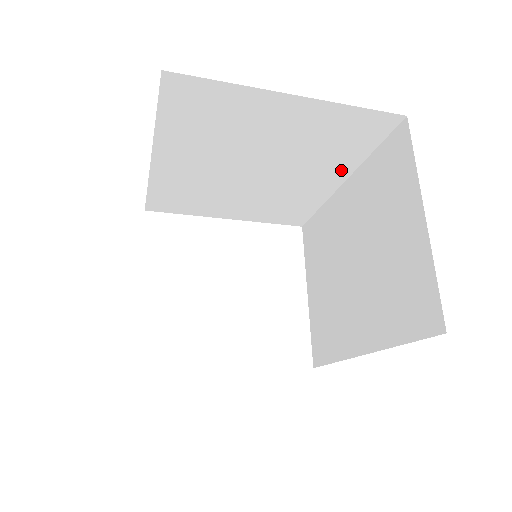
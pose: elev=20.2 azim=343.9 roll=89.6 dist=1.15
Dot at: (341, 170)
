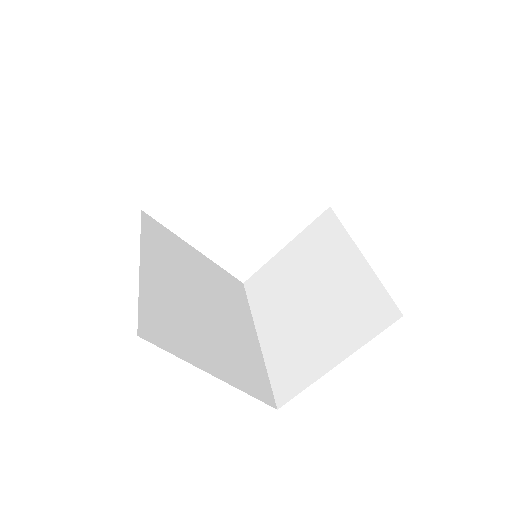
Dot at: occluded
